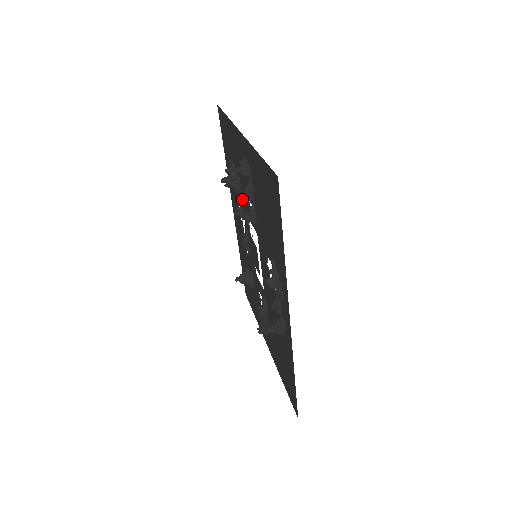
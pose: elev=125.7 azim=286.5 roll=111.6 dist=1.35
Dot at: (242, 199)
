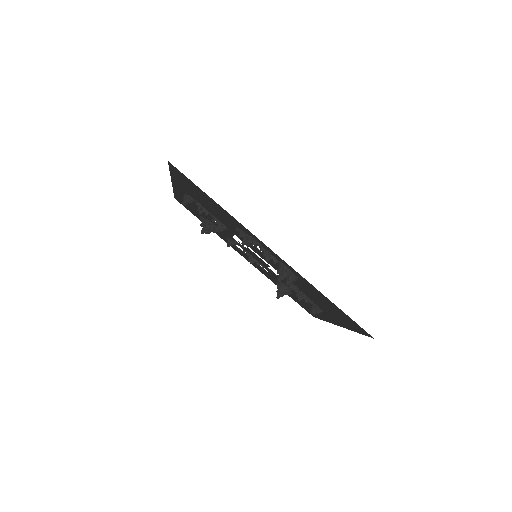
Dot at: occluded
